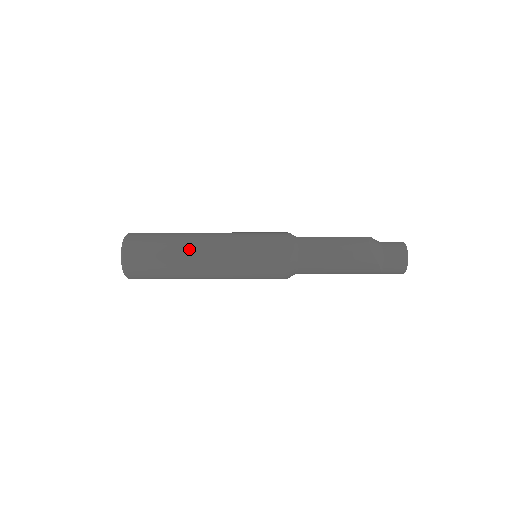
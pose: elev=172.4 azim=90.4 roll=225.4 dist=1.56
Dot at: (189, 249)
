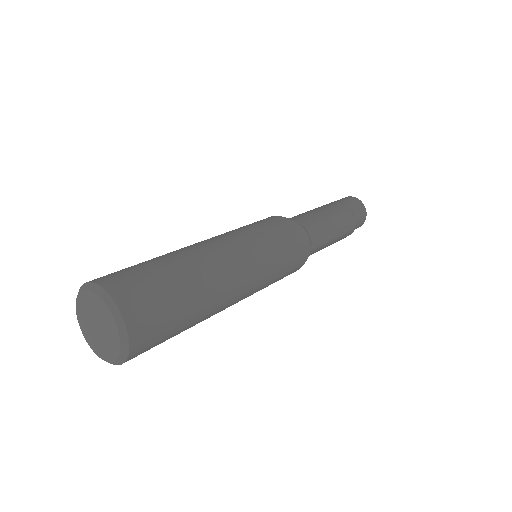
Dot at: (218, 299)
